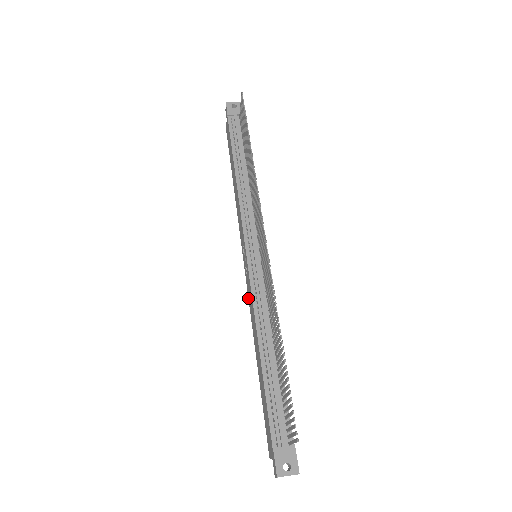
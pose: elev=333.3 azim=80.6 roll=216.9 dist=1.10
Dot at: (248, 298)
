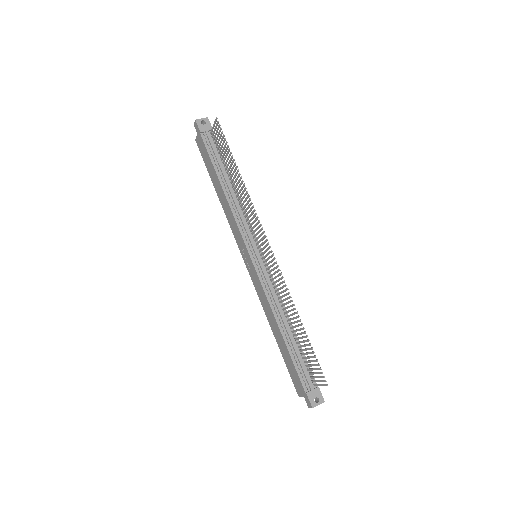
Dot at: (255, 288)
